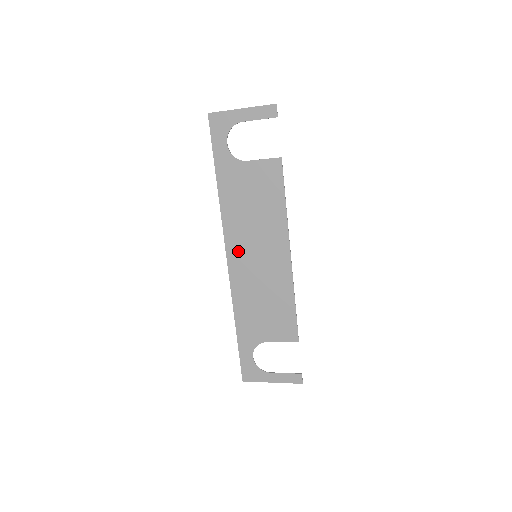
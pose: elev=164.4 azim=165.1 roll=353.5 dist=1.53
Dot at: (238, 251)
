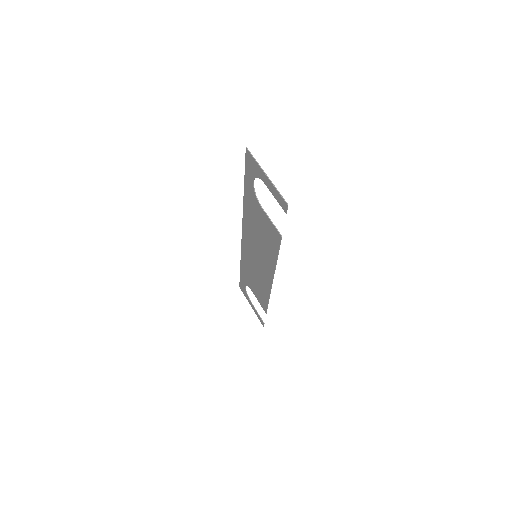
Dot at: (248, 241)
